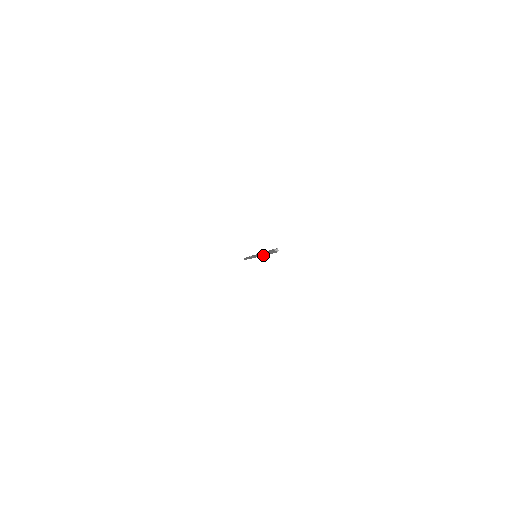
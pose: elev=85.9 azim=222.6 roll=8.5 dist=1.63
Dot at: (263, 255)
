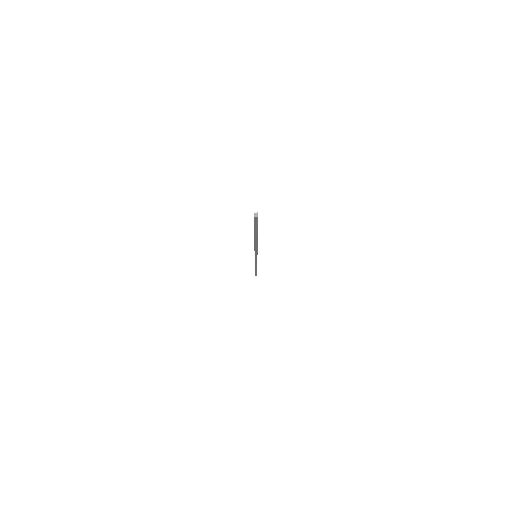
Dot at: (256, 244)
